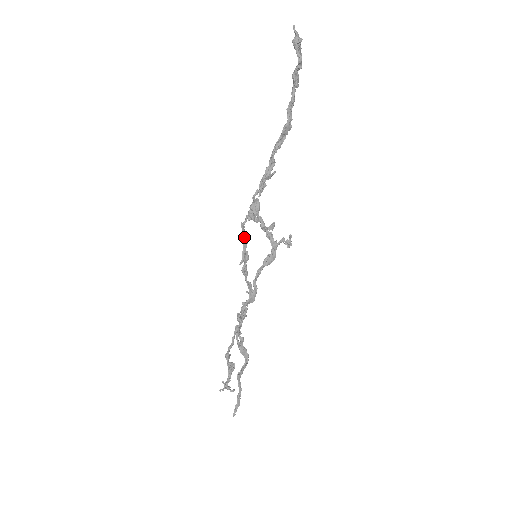
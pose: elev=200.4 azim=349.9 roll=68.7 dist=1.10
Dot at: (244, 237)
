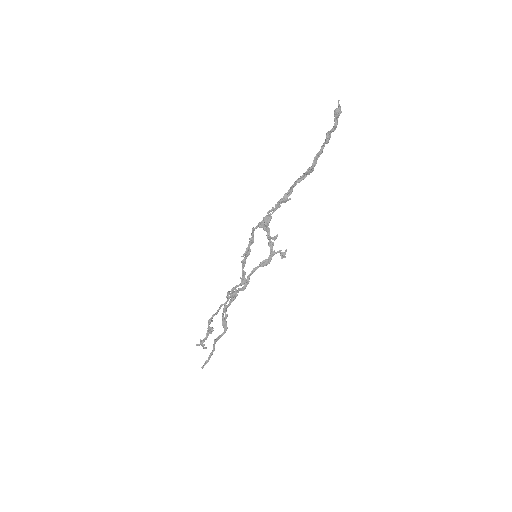
Dot at: (252, 238)
